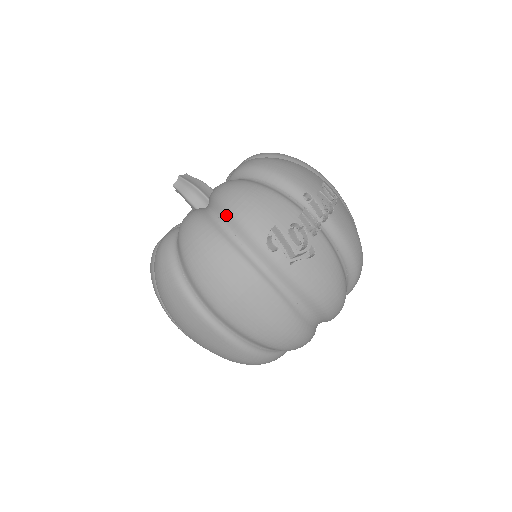
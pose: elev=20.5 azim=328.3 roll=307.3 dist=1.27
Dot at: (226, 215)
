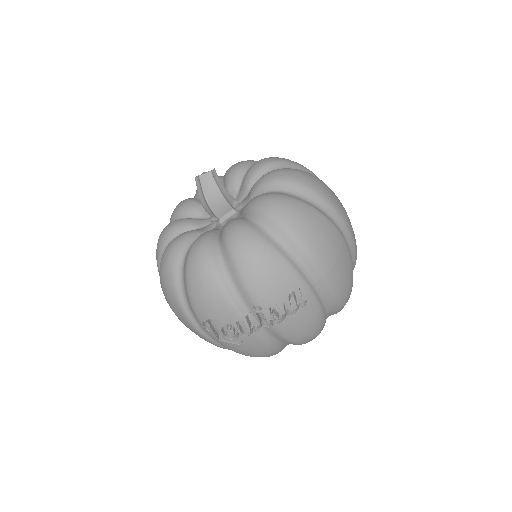
Dot at: (185, 283)
